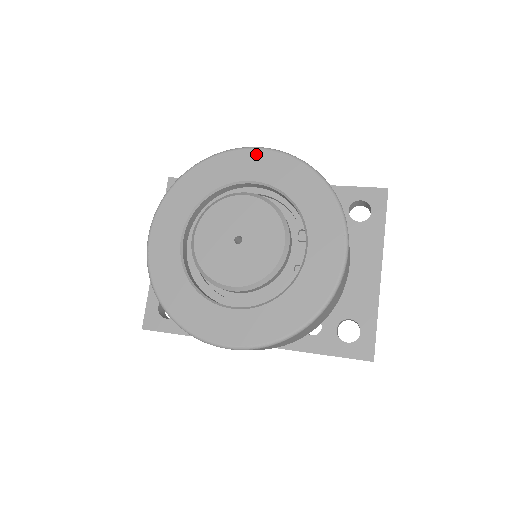
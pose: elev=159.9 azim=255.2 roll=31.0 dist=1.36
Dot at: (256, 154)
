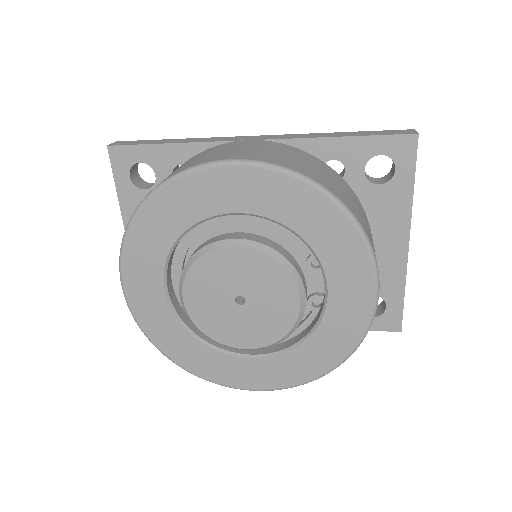
Dot at: (235, 173)
